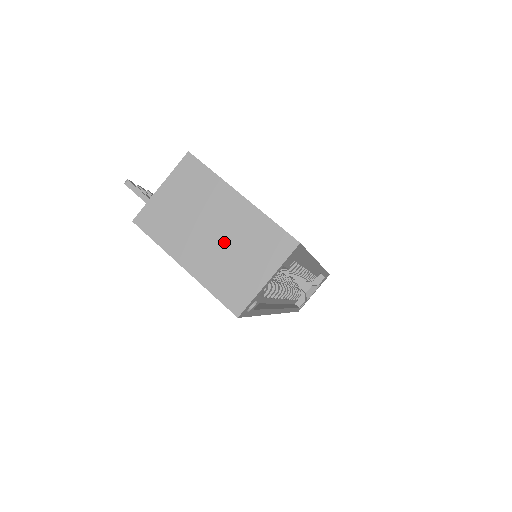
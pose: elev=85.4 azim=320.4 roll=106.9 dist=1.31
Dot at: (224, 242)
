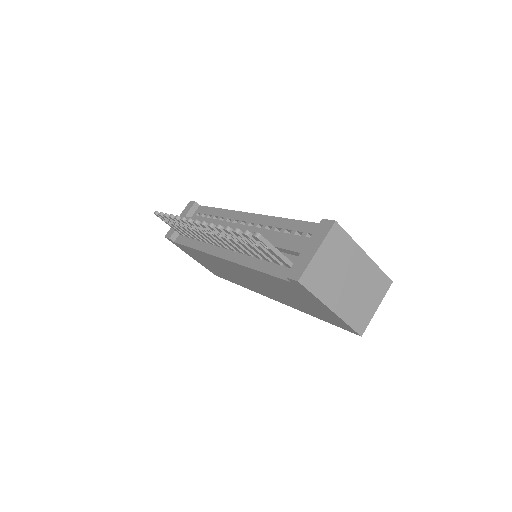
Dot at: (356, 288)
